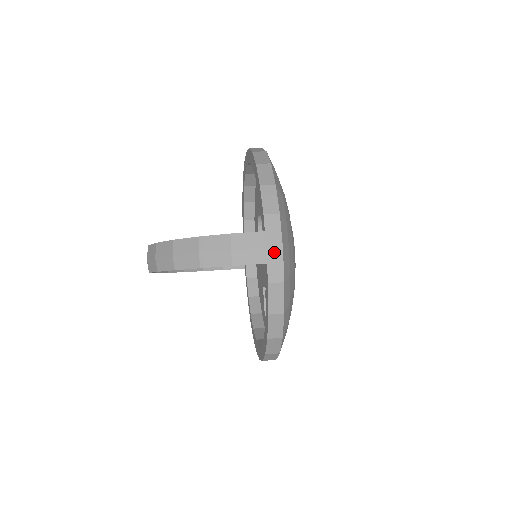
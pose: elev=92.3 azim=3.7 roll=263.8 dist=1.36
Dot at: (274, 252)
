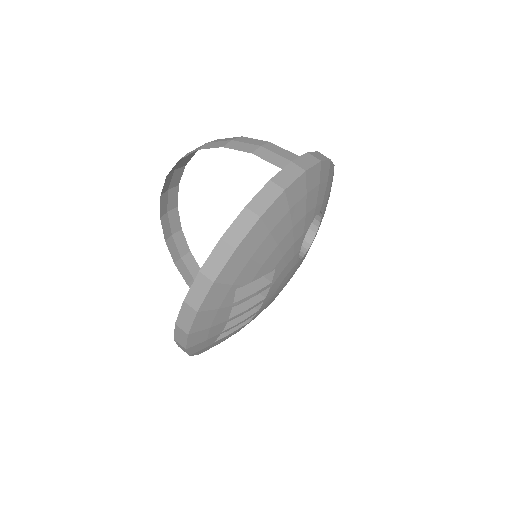
Dot at: (295, 168)
